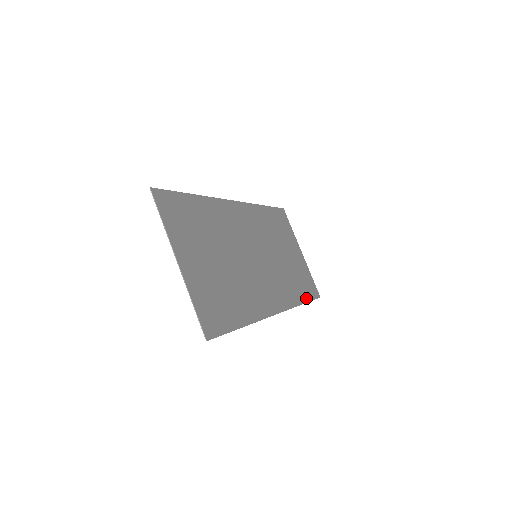
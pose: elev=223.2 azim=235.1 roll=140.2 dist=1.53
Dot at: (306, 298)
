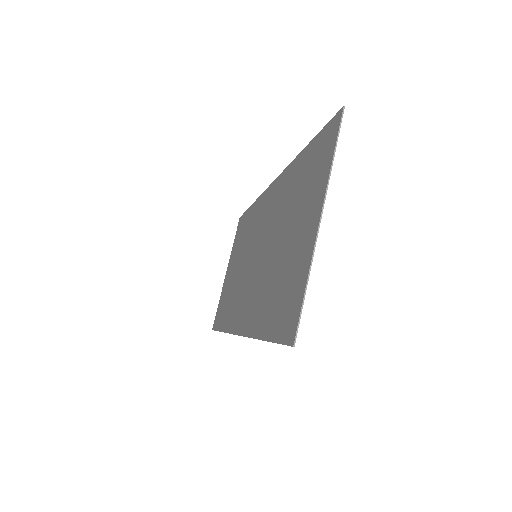
Dot at: occluded
